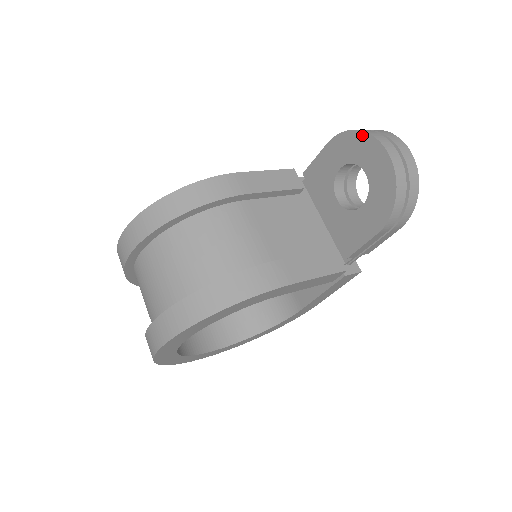
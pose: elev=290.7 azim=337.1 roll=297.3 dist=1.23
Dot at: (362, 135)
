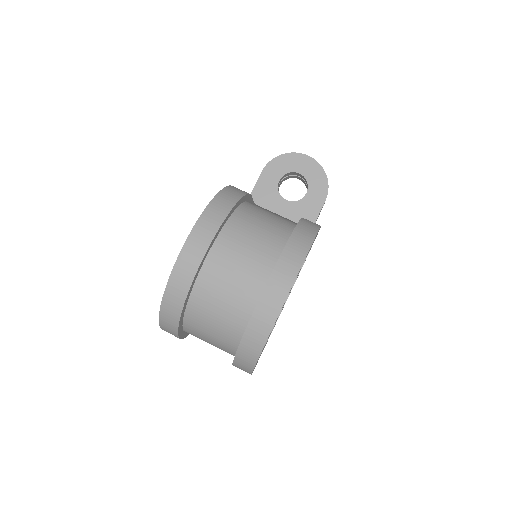
Dot at: (287, 155)
